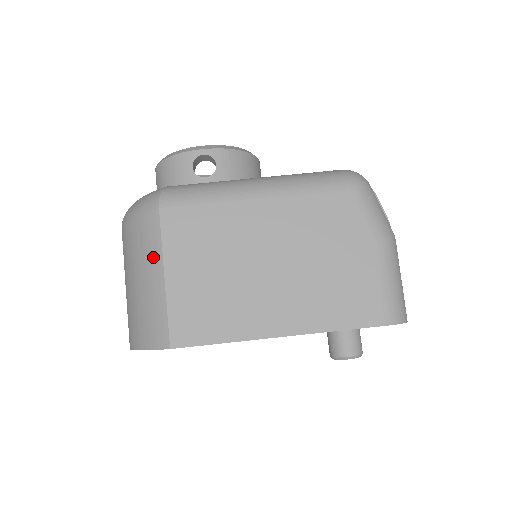
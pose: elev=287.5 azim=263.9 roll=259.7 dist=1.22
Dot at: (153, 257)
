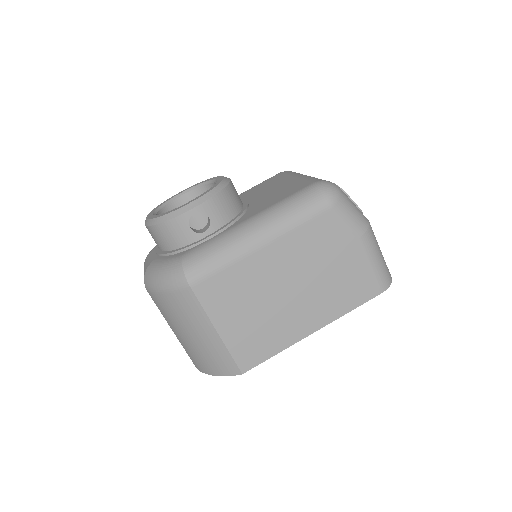
Dot at: (200, 320)
